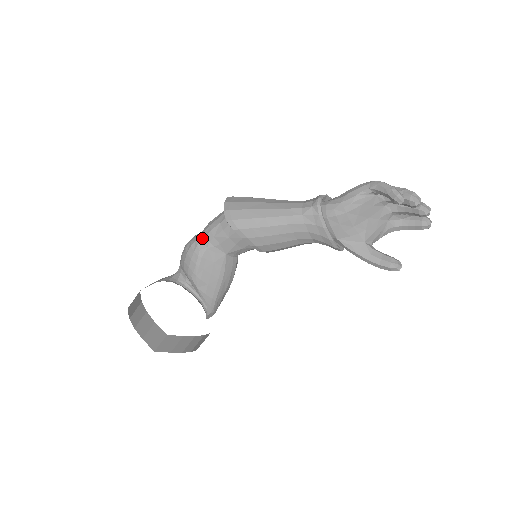
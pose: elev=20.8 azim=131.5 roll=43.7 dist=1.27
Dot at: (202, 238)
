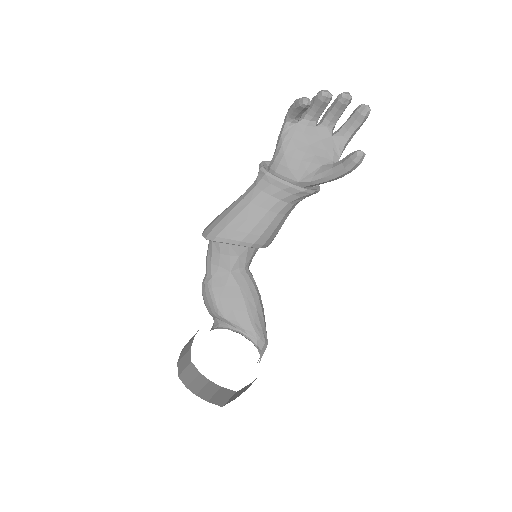
Dot at: (206, 274)
